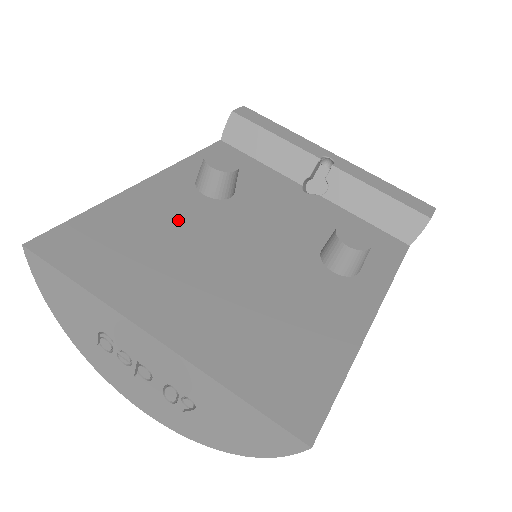
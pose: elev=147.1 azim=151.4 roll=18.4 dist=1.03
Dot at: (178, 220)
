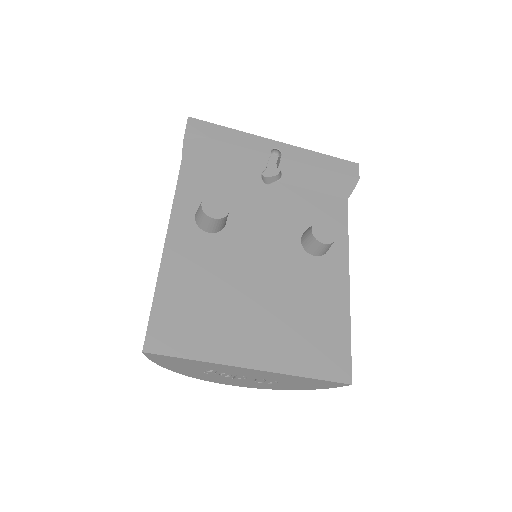
Dot at: (209, 269)
